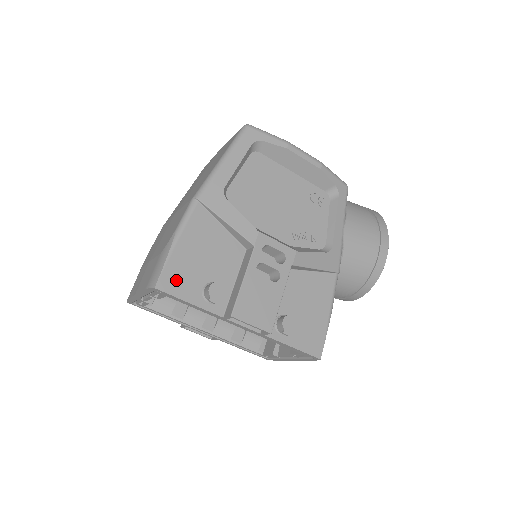
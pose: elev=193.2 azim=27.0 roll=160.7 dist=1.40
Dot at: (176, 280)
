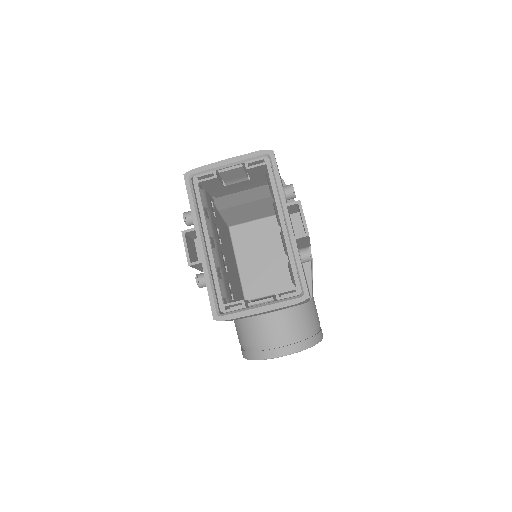
Dot at: occluded
